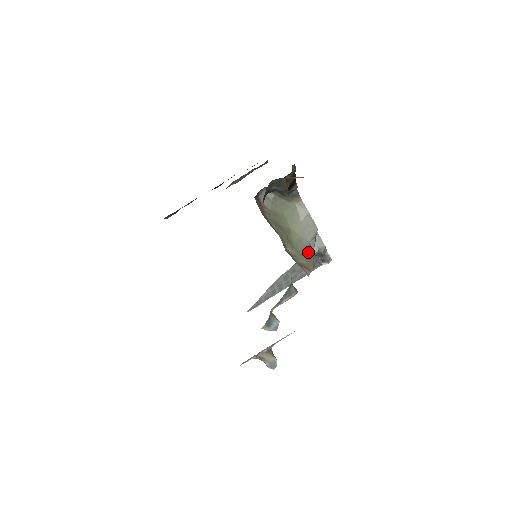
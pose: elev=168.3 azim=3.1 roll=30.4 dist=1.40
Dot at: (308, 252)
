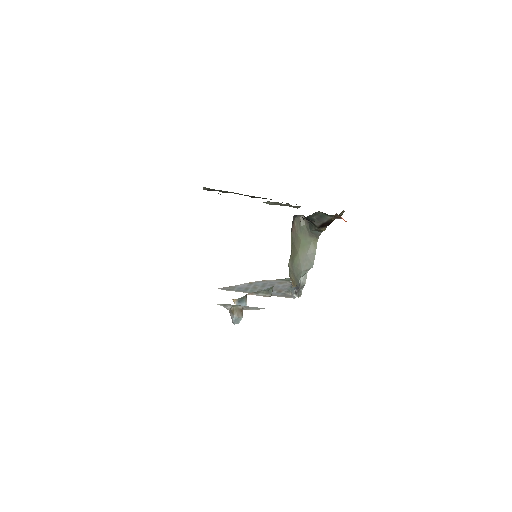
Dot at: (298, 276)
